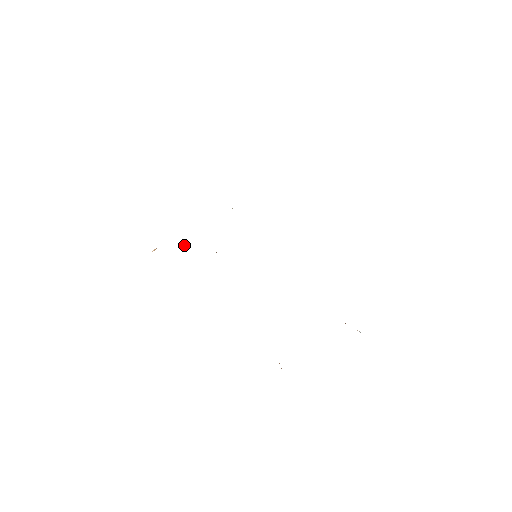
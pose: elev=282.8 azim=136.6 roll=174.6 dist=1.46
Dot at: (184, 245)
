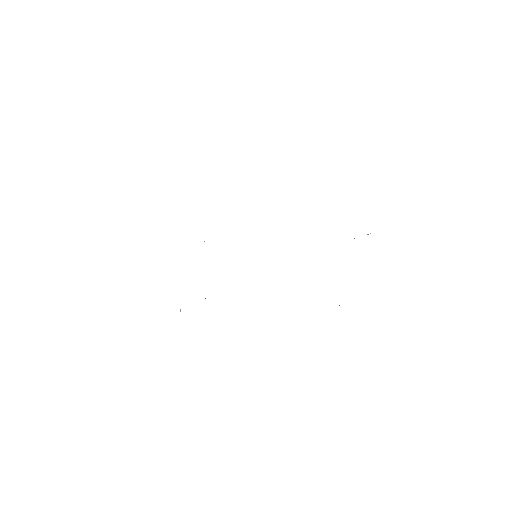
Dot at: occluded
